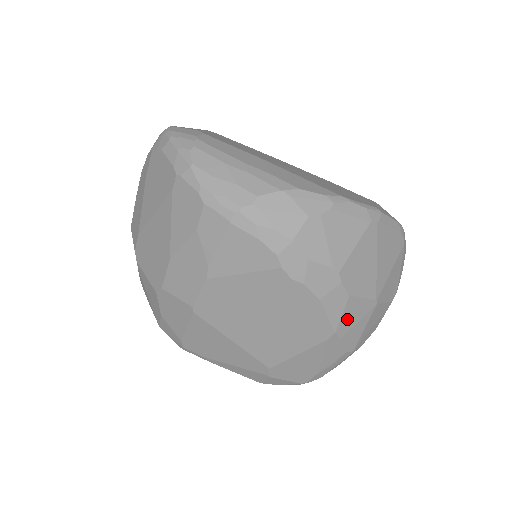
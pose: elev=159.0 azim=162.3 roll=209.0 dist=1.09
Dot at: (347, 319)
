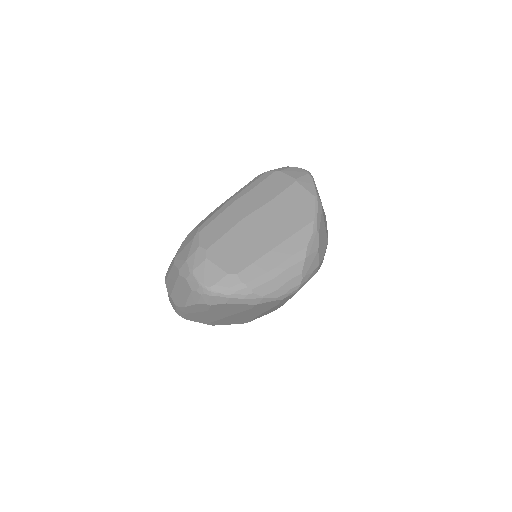
Dot at: occluded
